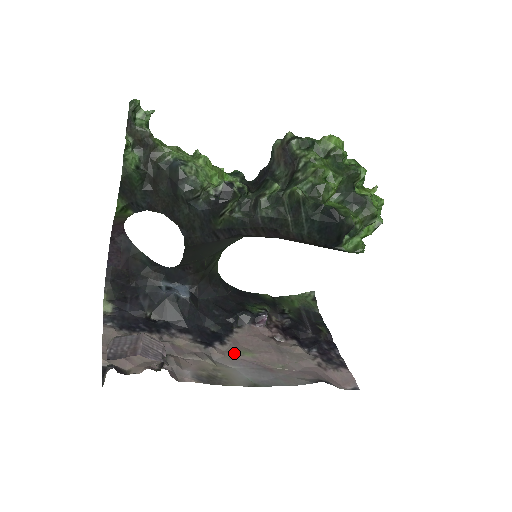
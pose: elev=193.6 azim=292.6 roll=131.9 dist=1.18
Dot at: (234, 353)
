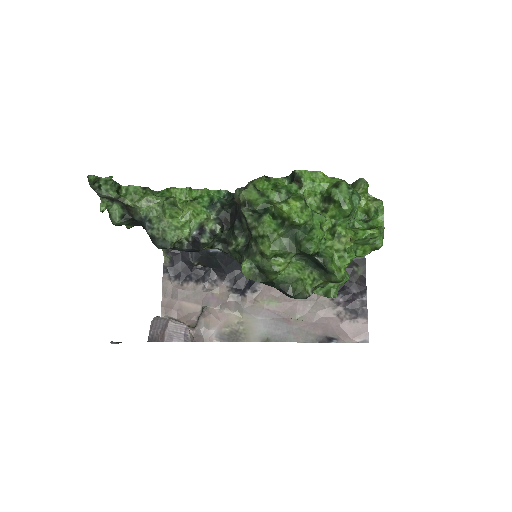
Dot at: (261, 302)
